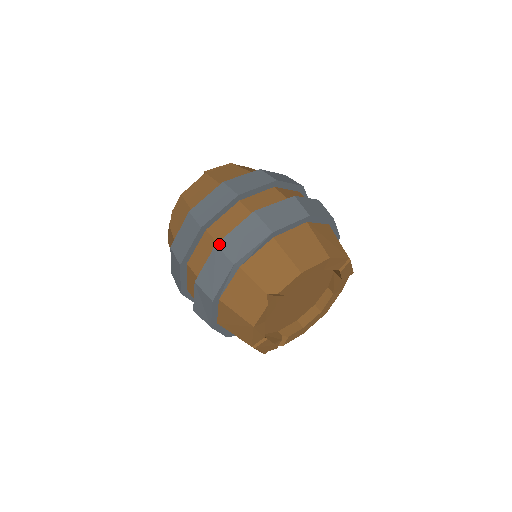
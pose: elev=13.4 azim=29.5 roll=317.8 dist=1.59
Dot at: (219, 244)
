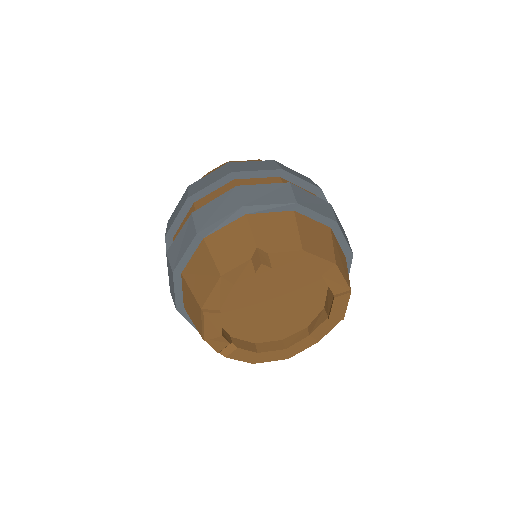
Dot at: (240, 187)
